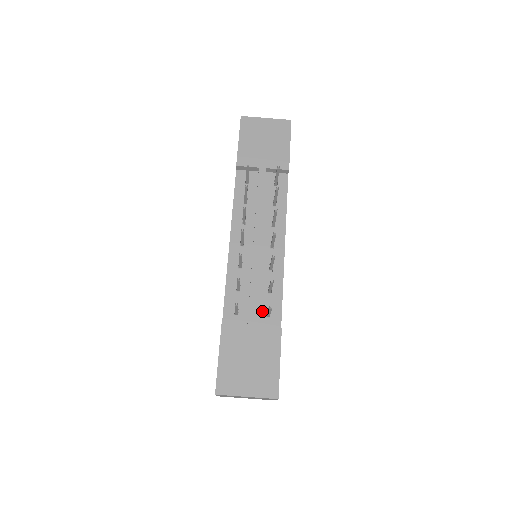
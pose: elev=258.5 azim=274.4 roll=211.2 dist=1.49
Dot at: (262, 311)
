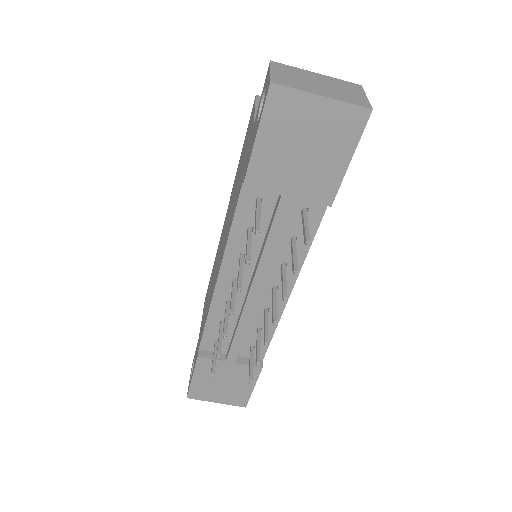
Dot at: (246, 345)
